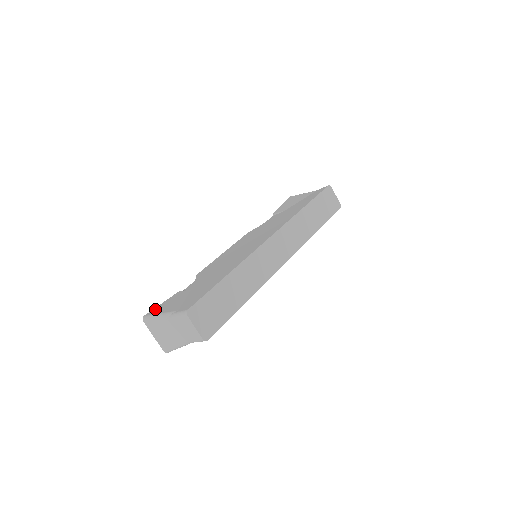
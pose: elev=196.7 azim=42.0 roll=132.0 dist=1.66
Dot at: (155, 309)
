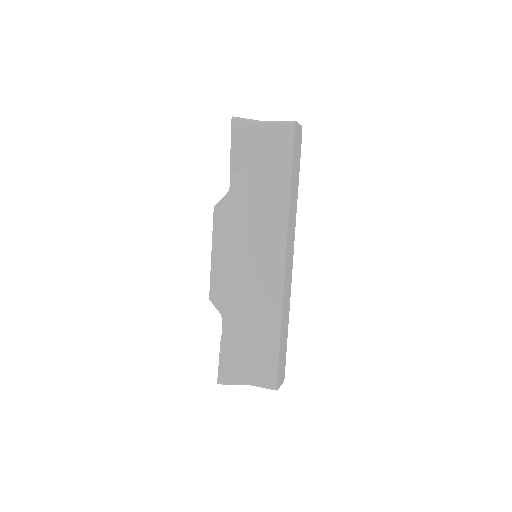
Dot at: (222, 373)
